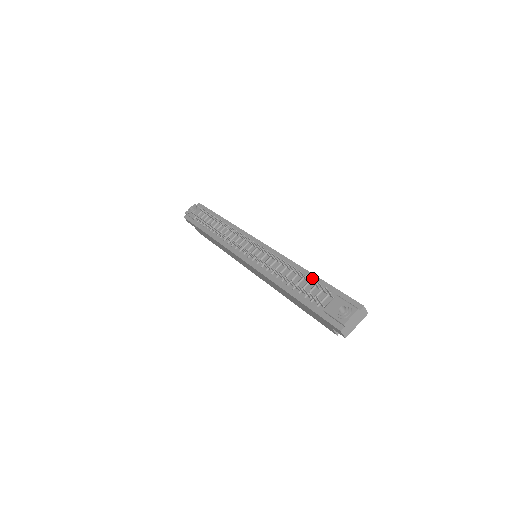
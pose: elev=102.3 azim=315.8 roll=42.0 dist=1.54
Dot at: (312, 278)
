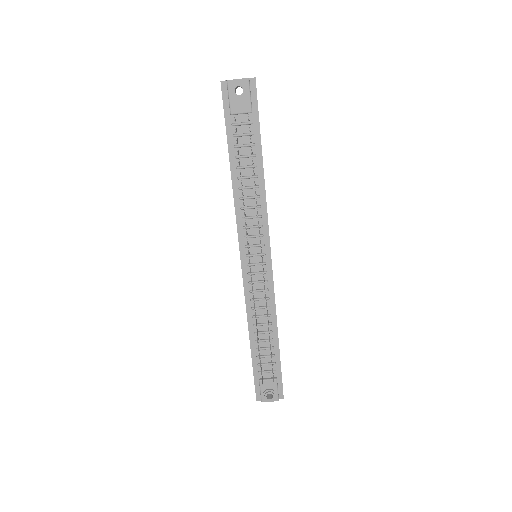
Dot at: occluded
